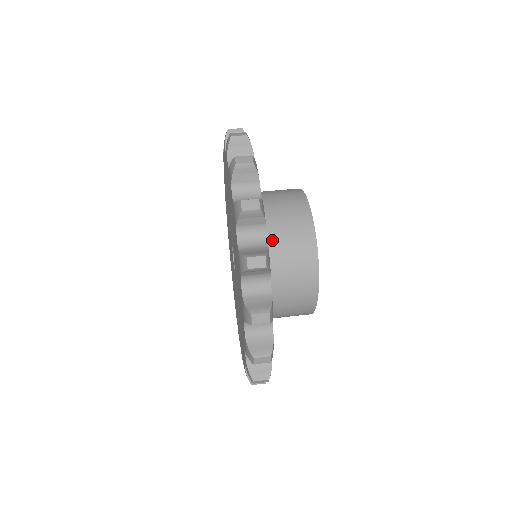
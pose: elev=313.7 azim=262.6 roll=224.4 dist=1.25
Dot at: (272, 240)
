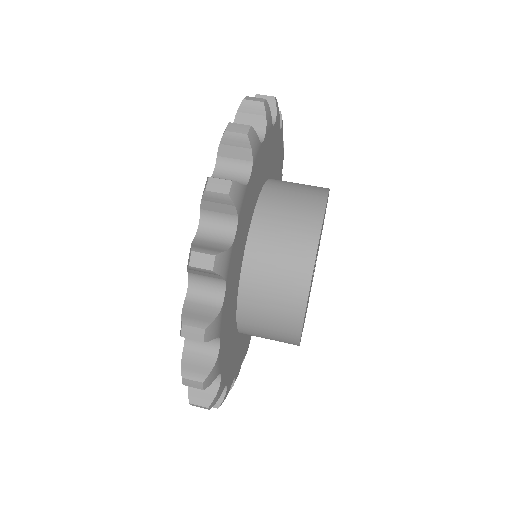
Dot at: (254, 273)
